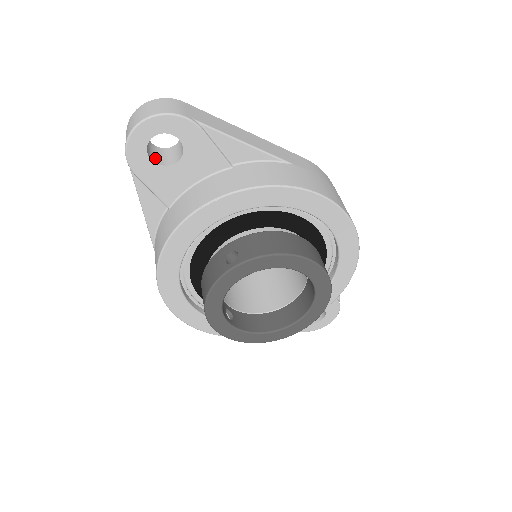
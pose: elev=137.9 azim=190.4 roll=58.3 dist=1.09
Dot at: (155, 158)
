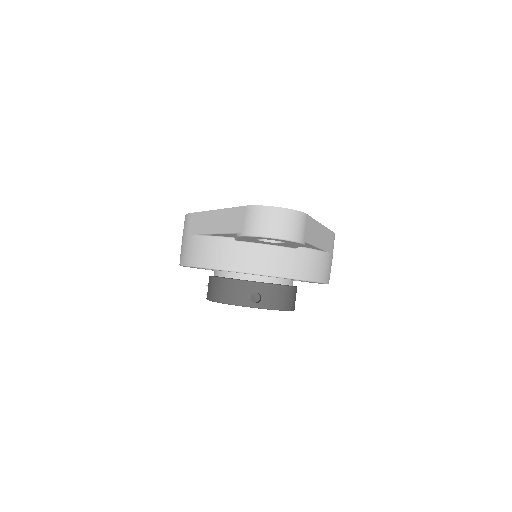
Dot at: occluded
